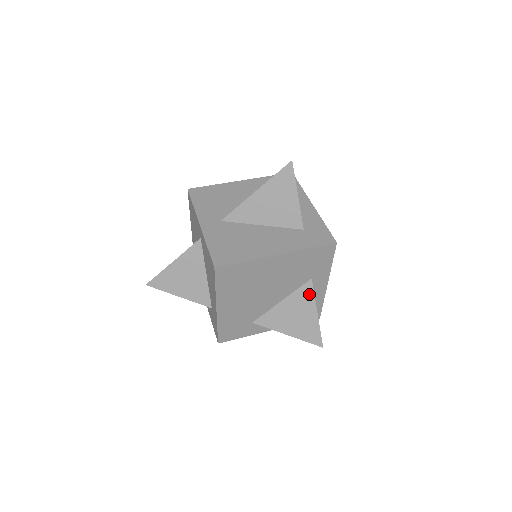
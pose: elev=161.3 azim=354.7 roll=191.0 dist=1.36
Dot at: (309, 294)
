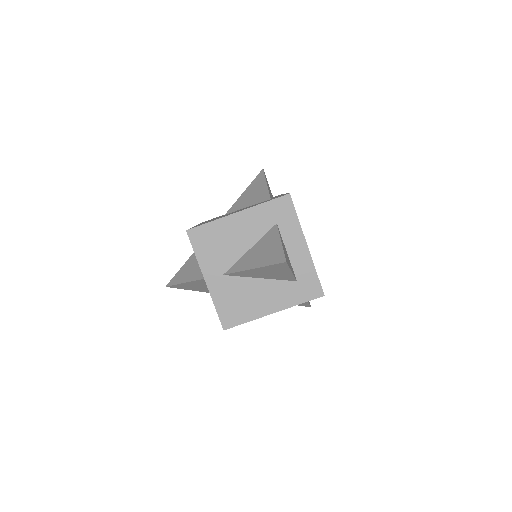
Dot at: occluded
